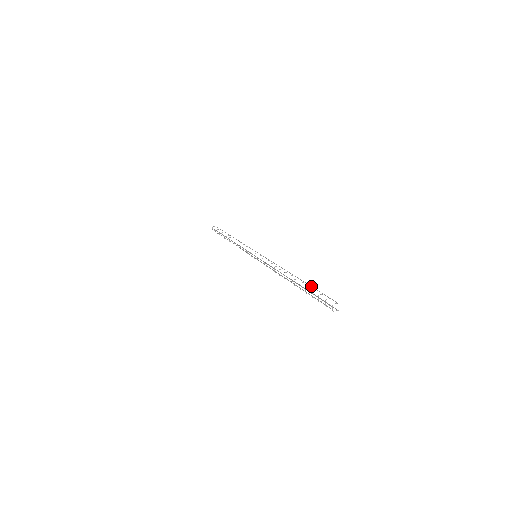
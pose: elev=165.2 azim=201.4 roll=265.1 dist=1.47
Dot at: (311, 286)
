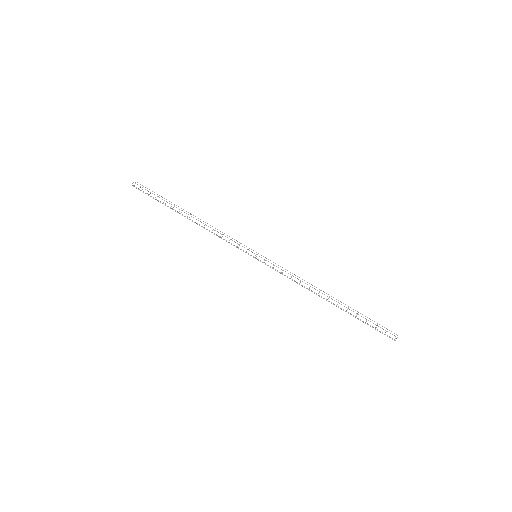
Dot at: occluded
